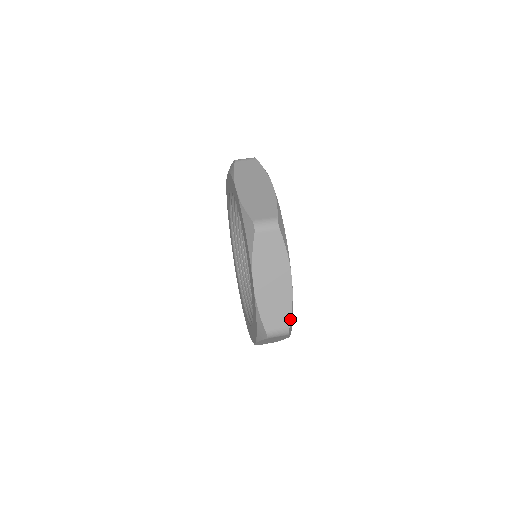
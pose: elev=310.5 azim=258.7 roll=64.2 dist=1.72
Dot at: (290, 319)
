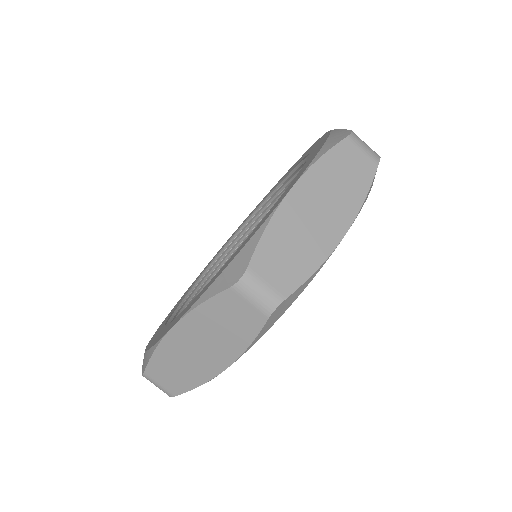
Dot at: (183, 392)
